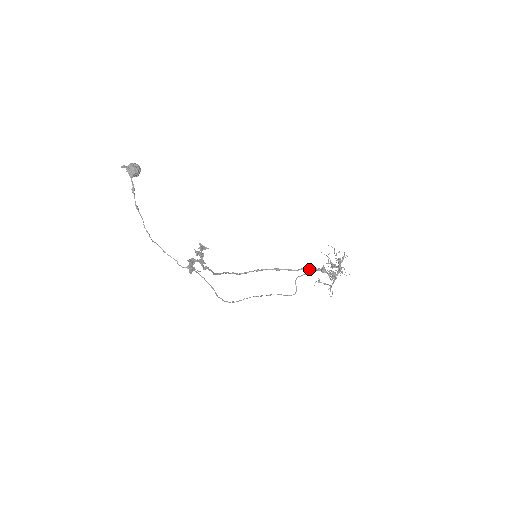
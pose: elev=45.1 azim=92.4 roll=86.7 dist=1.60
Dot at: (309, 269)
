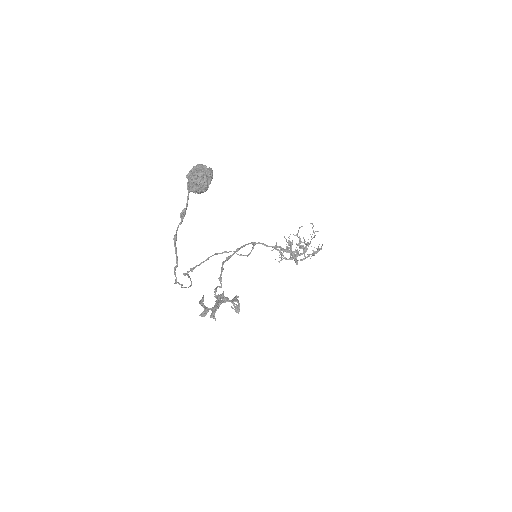
Dot at: (282, 248)
